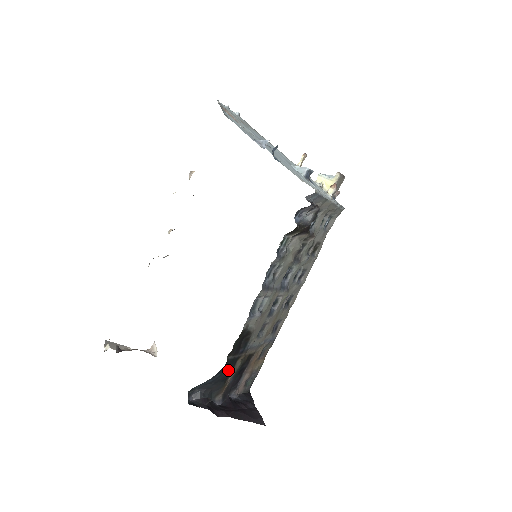
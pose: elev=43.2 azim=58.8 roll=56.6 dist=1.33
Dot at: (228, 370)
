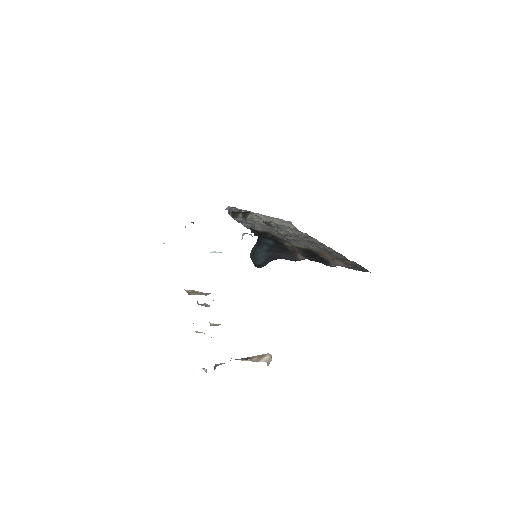
Dot at: (277, 245)
